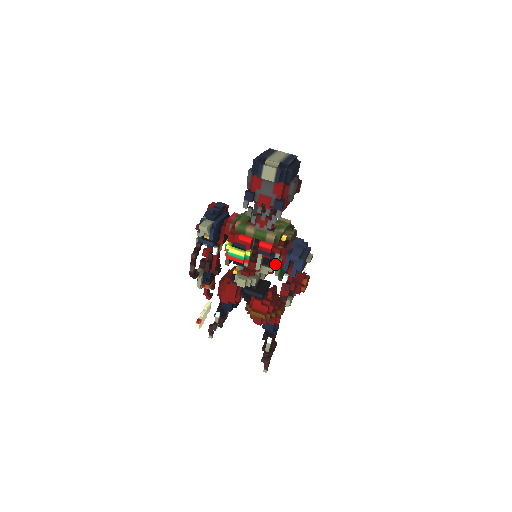
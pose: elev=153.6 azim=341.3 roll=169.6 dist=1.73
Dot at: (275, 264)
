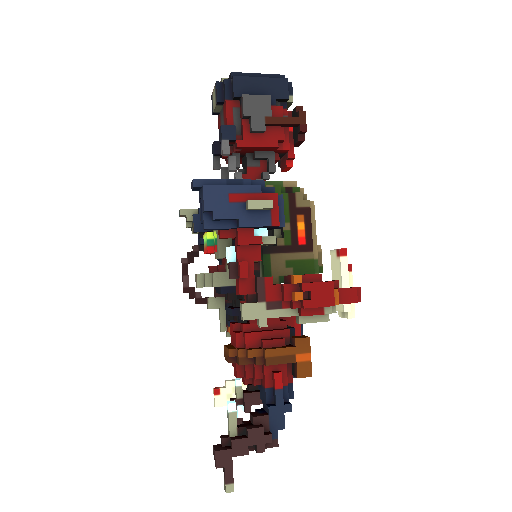
Dot at: occluded
